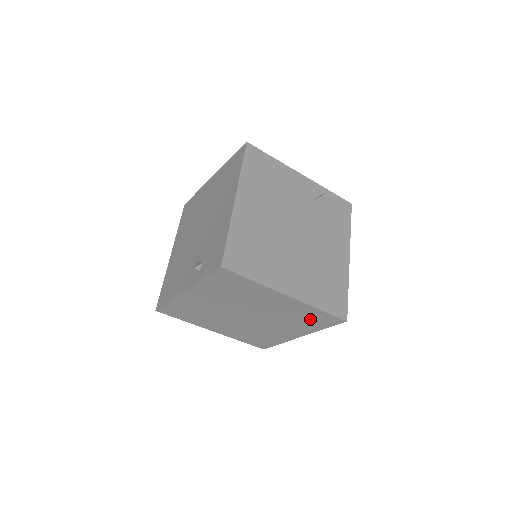
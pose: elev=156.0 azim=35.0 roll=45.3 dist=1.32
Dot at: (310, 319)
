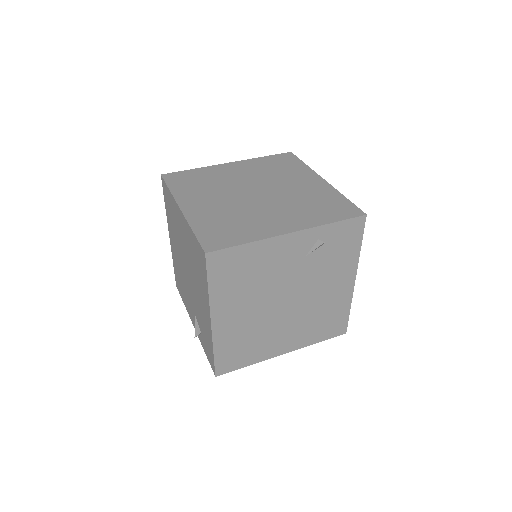
Dot at: occluded
